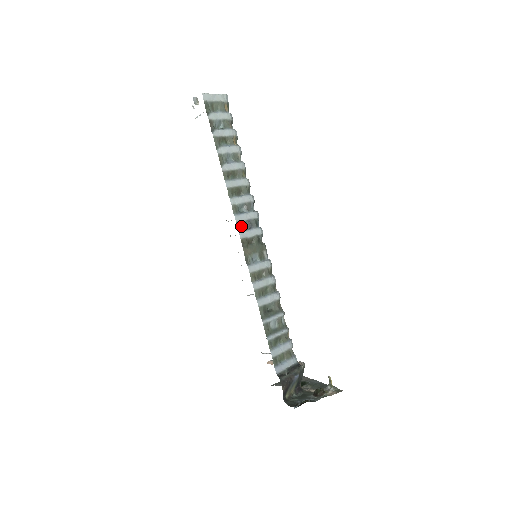
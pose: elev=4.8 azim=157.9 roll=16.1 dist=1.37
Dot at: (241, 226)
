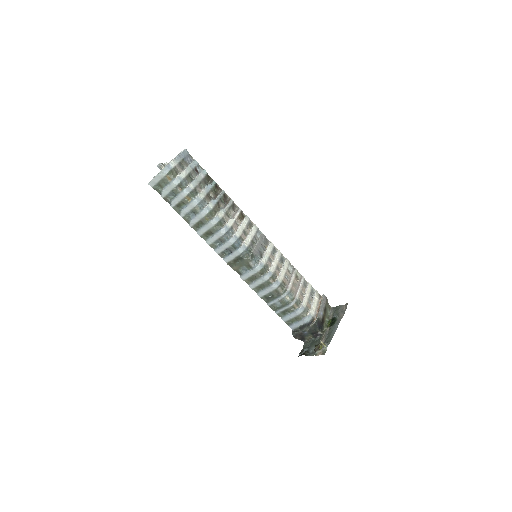
Dot at: (224, 253)
